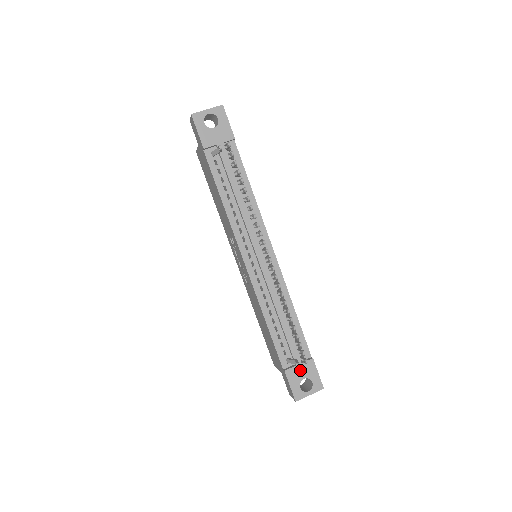
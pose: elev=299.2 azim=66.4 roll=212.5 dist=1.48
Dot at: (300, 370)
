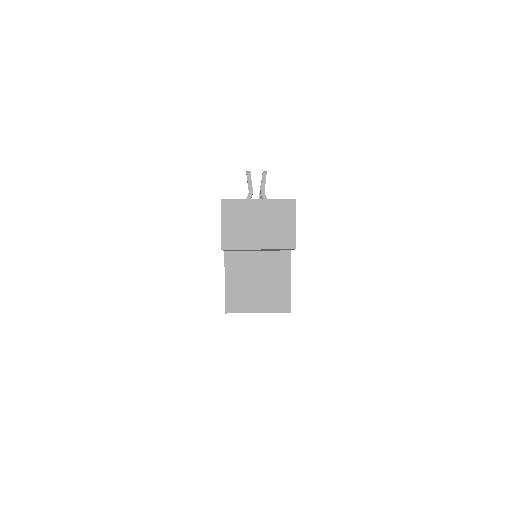
Dot at: occluded
